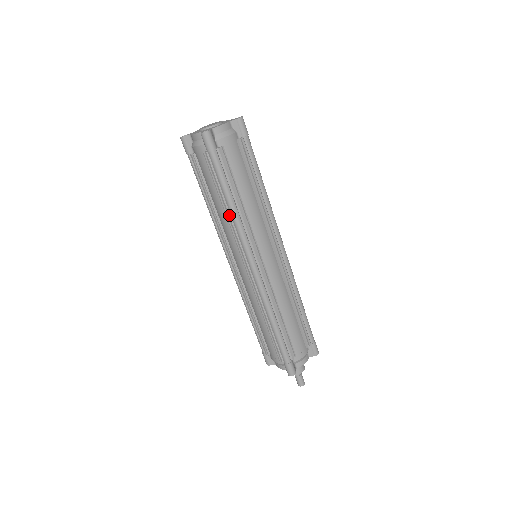
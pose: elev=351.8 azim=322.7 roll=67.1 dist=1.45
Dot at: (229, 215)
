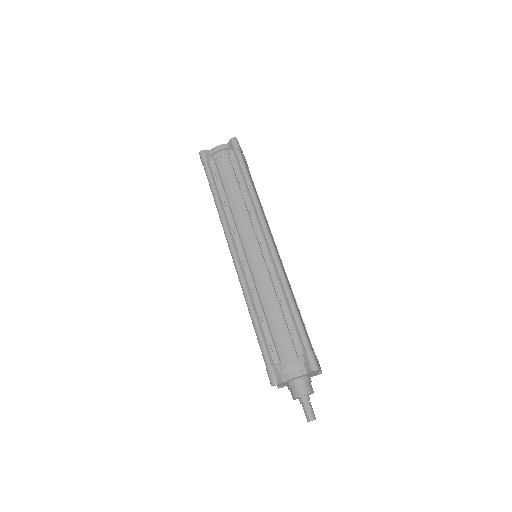
Dot at: occluded
